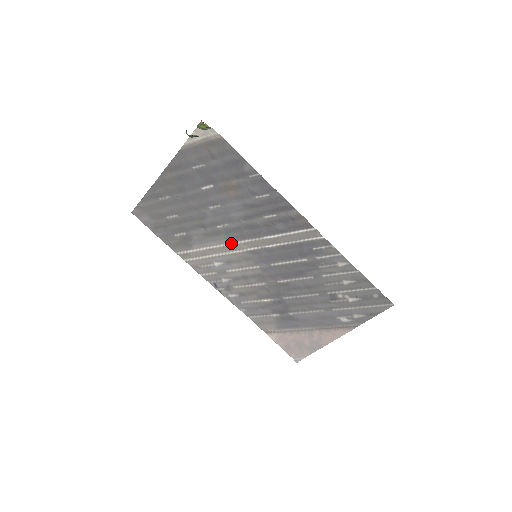
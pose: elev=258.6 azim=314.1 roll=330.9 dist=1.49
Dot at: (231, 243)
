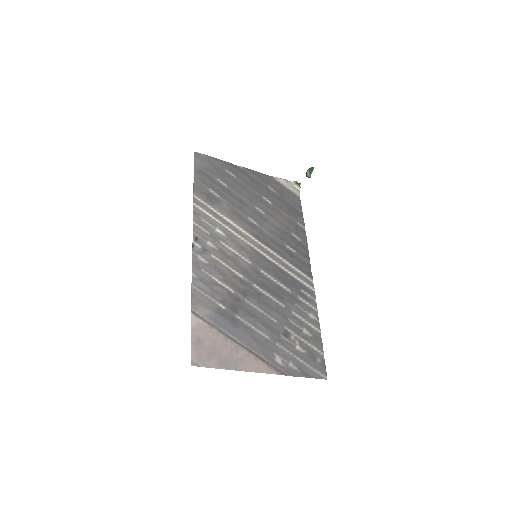
Dot at: (247, 233)
